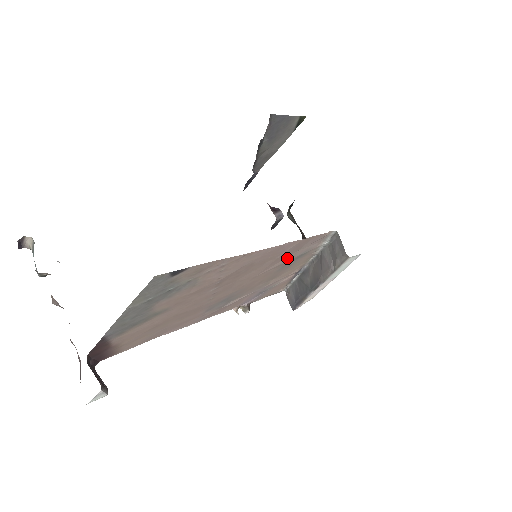
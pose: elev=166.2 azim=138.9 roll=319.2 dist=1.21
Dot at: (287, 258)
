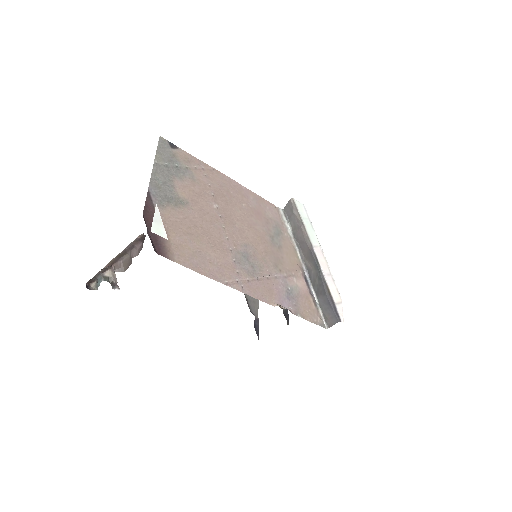
Dot at: (264, 222)
